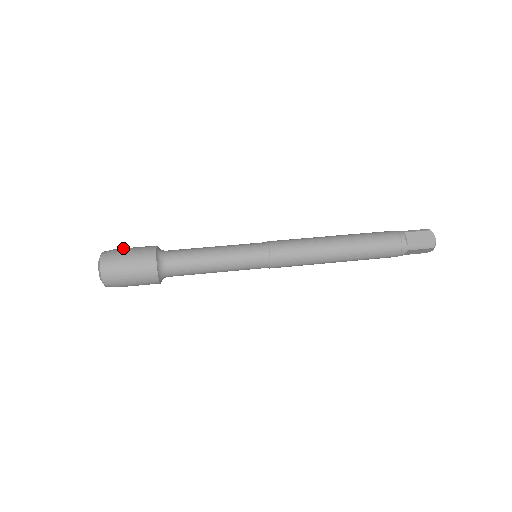
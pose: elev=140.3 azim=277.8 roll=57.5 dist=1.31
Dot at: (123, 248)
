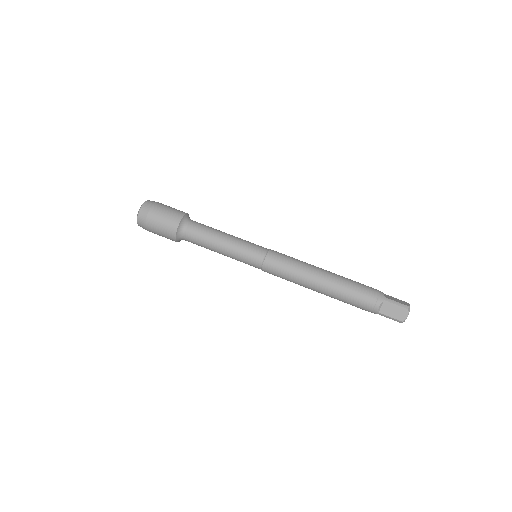
Dot at: (159, 206)
